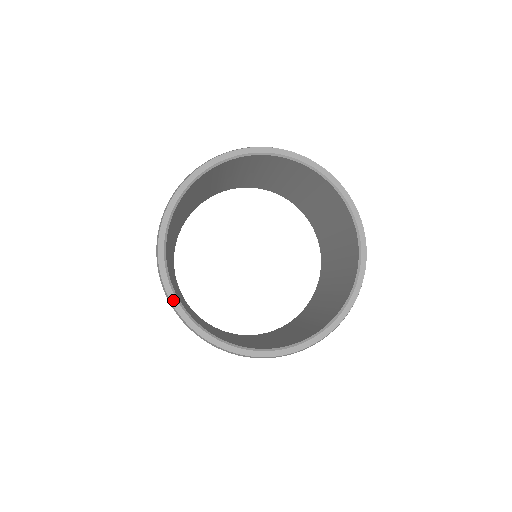
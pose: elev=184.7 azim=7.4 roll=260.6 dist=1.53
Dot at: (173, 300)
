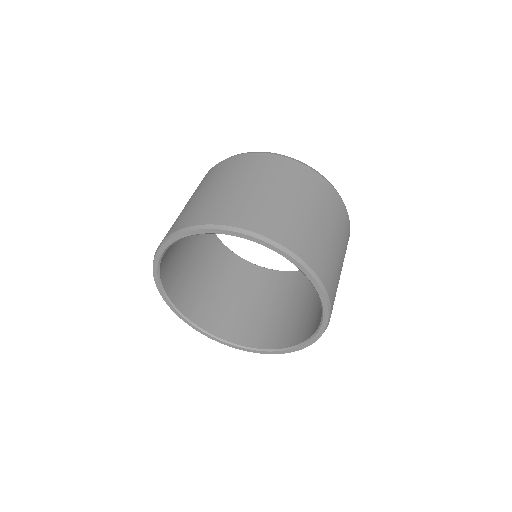
Dot at: (158, 255)
